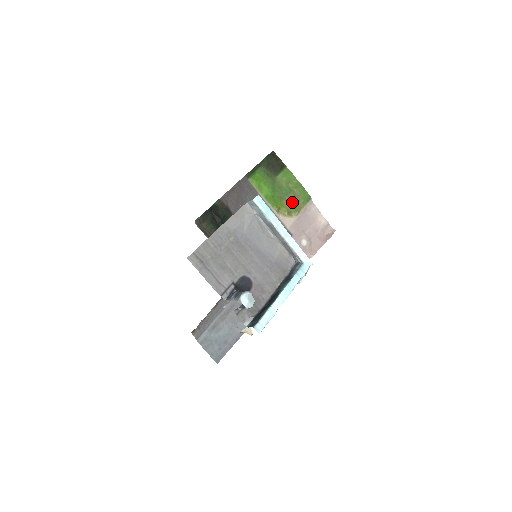
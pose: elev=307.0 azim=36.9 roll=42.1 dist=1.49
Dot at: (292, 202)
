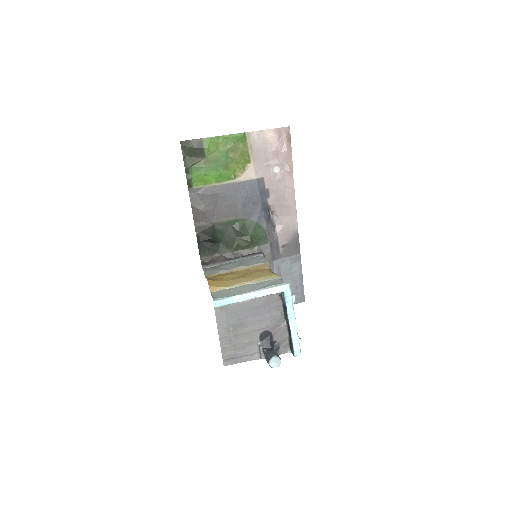
Dot at: (236, 157)
